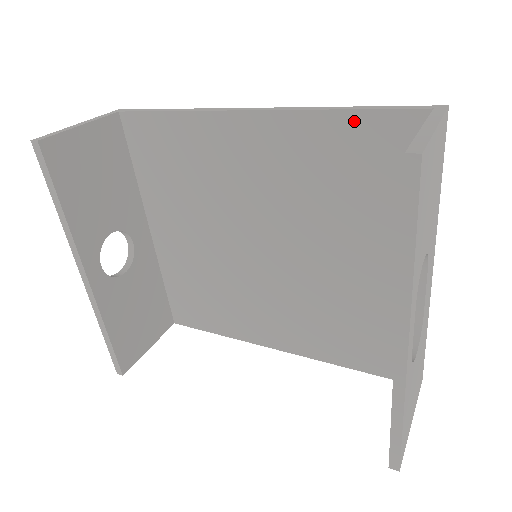
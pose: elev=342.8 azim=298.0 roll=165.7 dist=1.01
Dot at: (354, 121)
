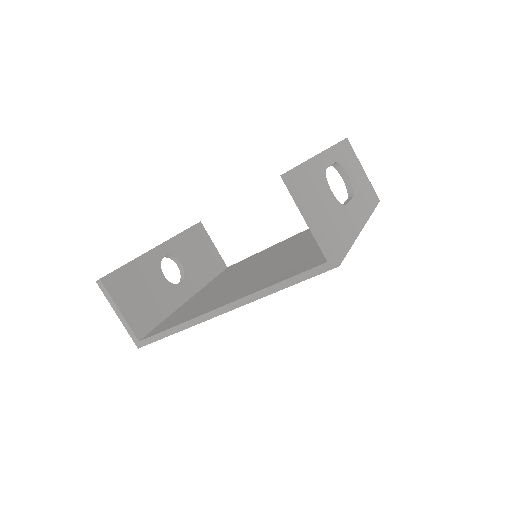
Dot at: occluded
